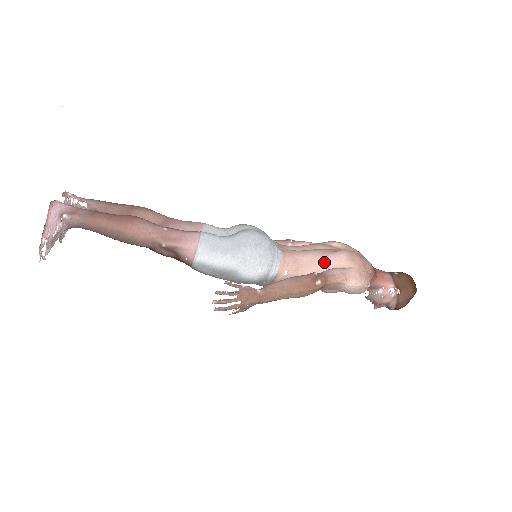
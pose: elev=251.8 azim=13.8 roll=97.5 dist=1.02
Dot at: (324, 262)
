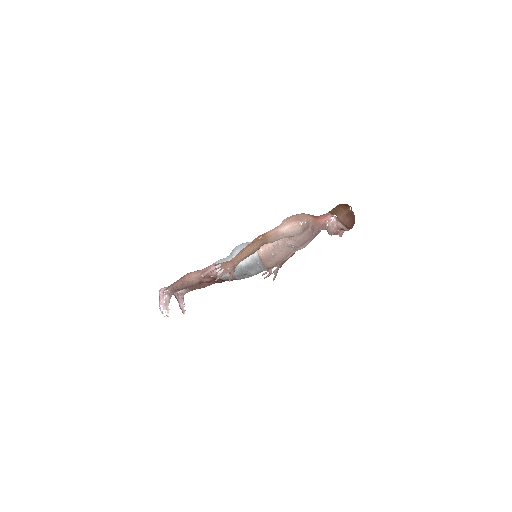
Dot at: occluded
